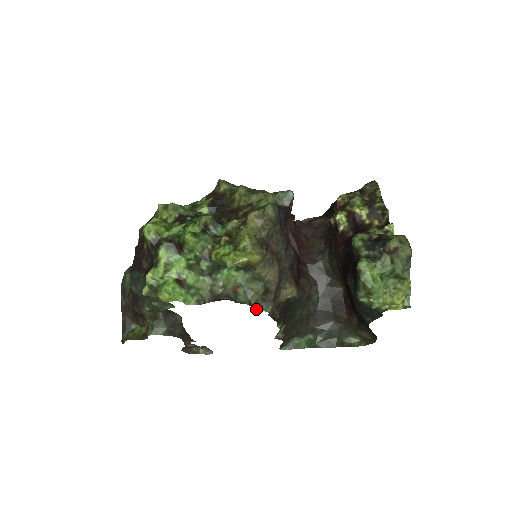
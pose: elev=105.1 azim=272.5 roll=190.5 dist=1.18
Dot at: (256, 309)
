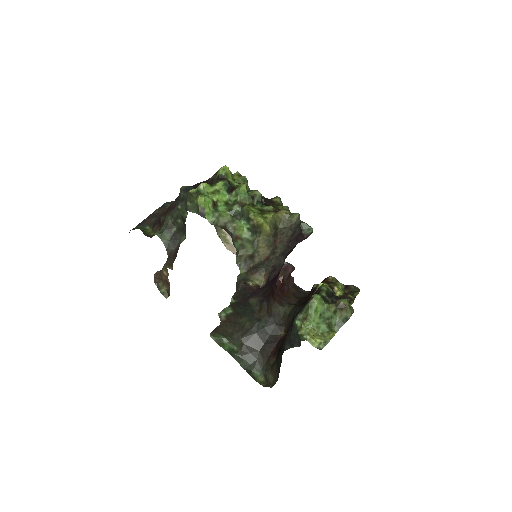
Dot at: (237, 261)
